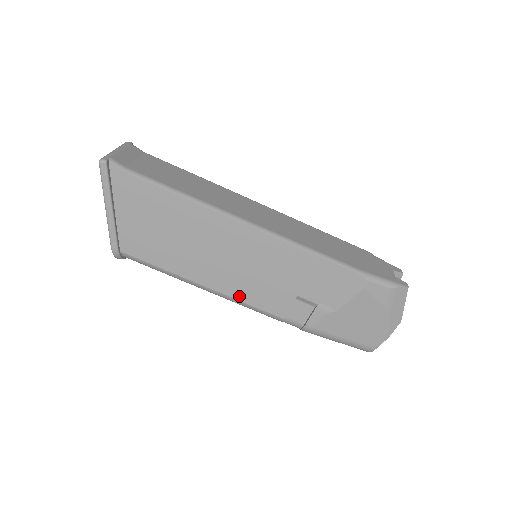
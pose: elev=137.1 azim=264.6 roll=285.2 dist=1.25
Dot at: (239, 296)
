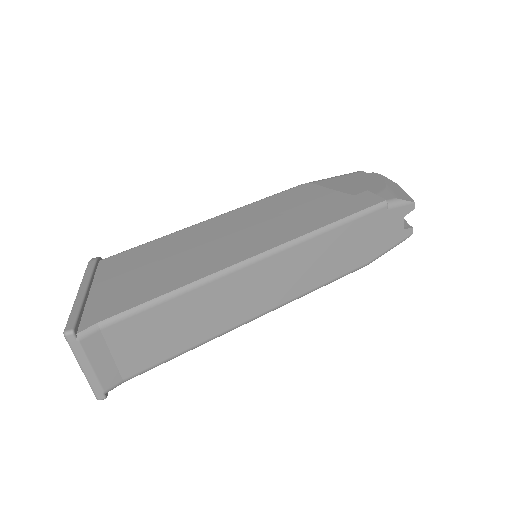
Dot at: occluded
